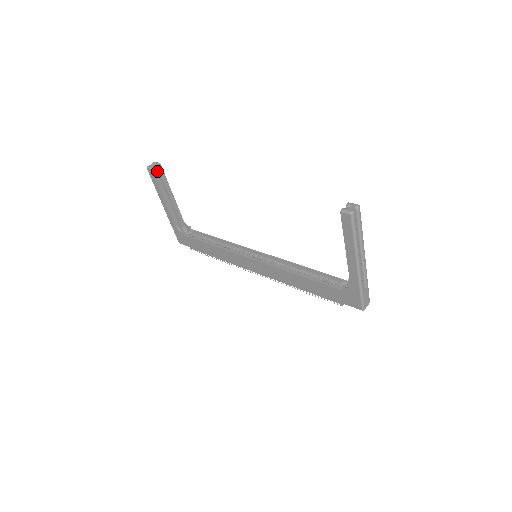
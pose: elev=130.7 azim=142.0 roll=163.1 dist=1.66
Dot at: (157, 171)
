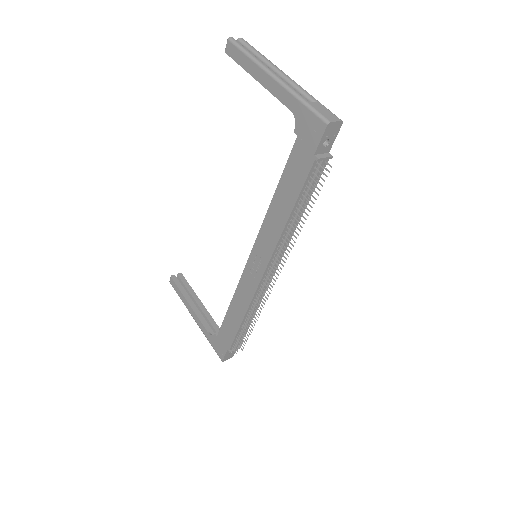
Dot at: (180, 282)
